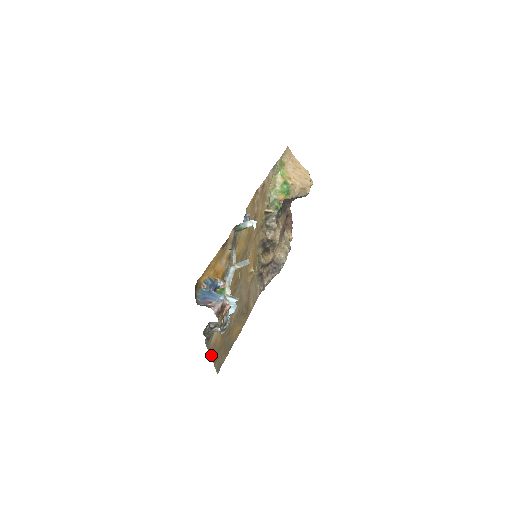
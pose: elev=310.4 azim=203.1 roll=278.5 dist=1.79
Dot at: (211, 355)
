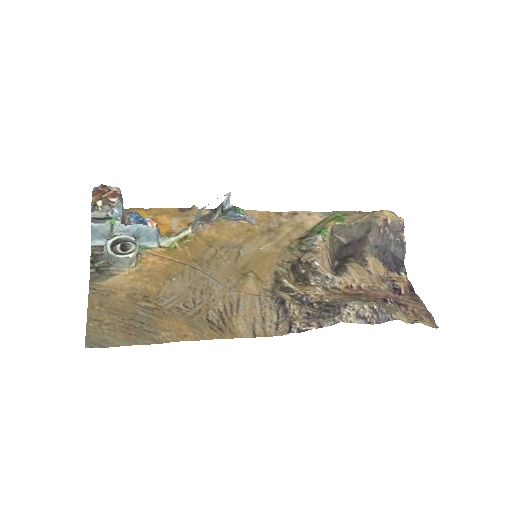
Dot at: (92, 301)
